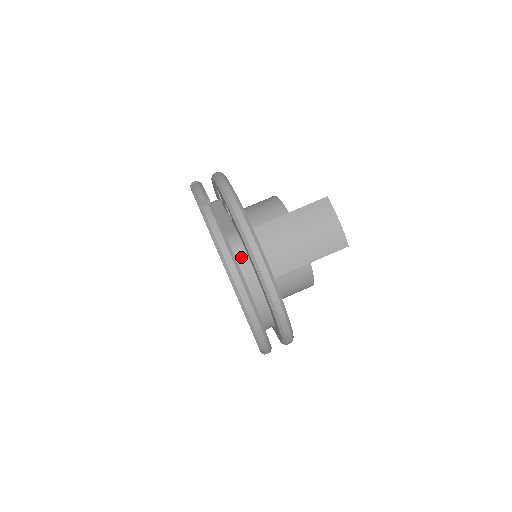
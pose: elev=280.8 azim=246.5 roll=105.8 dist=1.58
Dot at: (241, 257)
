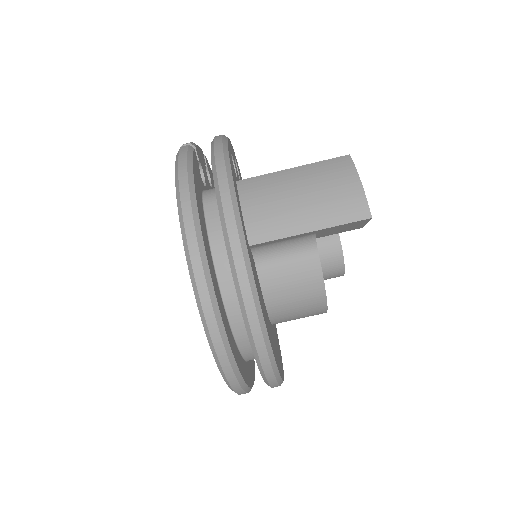
Dot at: (212, 209)
